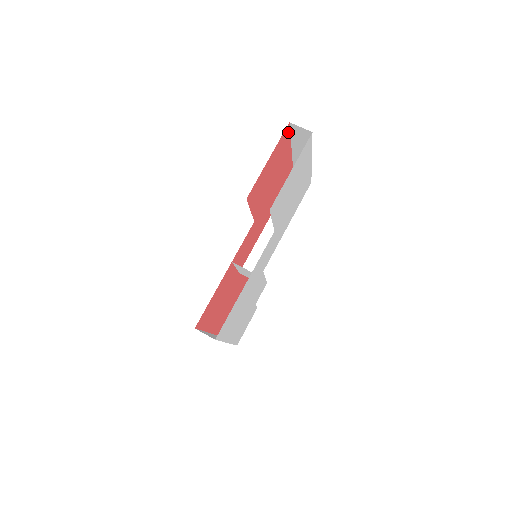
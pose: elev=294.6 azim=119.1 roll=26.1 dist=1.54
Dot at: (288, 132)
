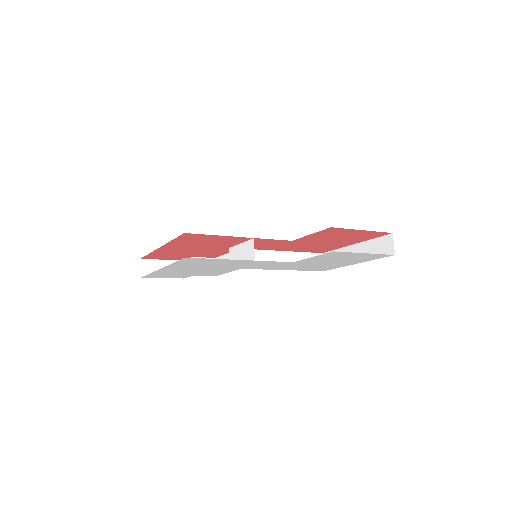
Dot at: (381, 235)
